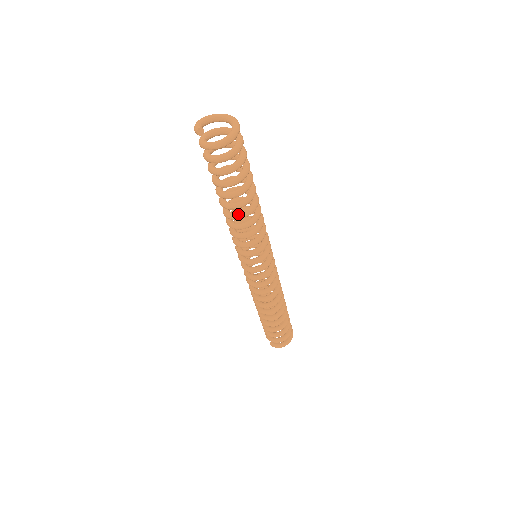
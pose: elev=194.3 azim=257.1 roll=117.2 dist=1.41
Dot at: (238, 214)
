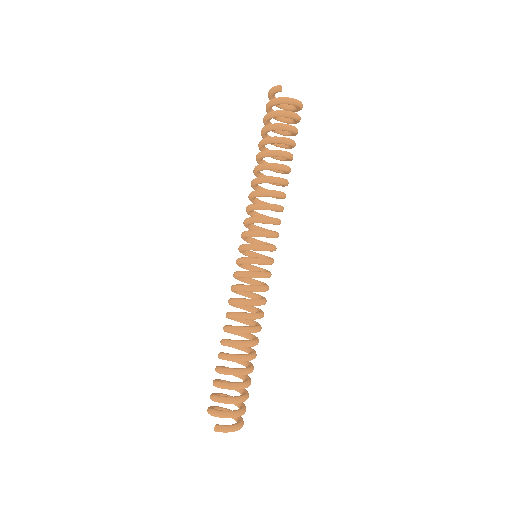
Dot at: (277, 177)
